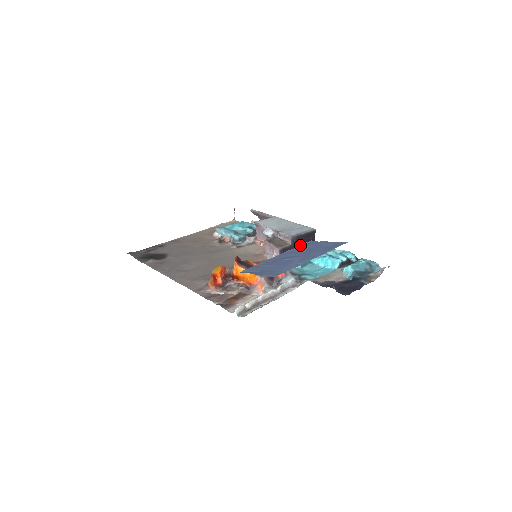
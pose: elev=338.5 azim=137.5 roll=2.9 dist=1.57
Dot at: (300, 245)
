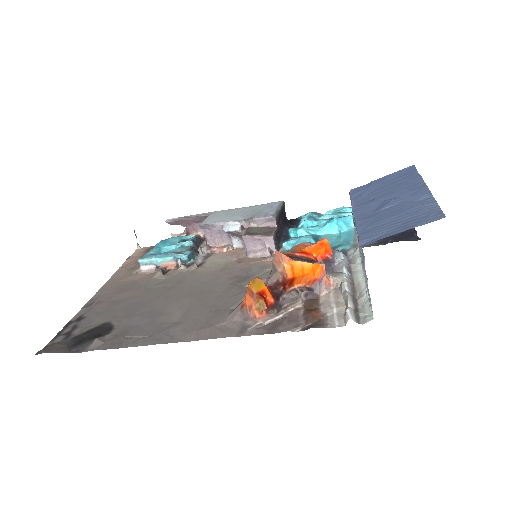
Dot at: (350, 197)
